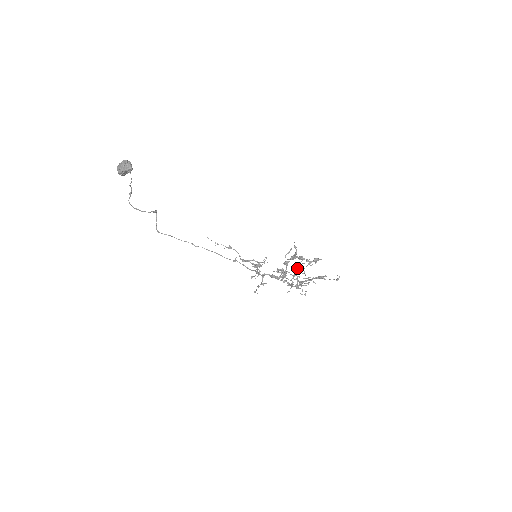
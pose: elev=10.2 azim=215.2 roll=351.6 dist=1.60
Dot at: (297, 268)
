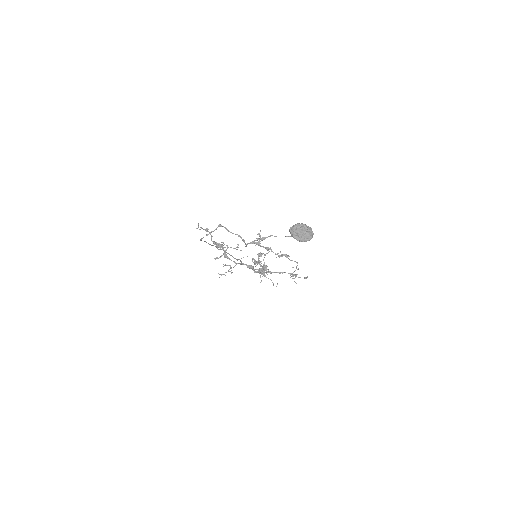
Dot at: occluded
